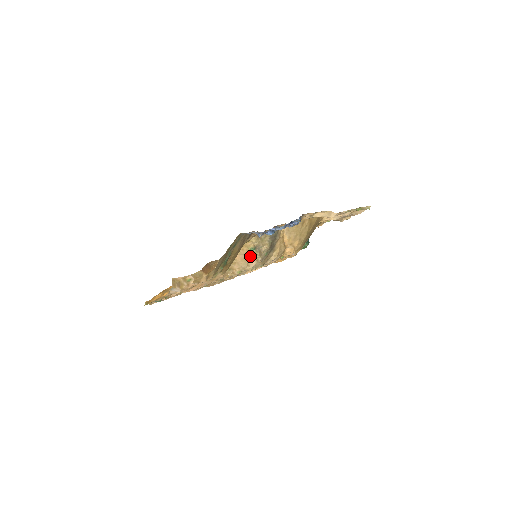
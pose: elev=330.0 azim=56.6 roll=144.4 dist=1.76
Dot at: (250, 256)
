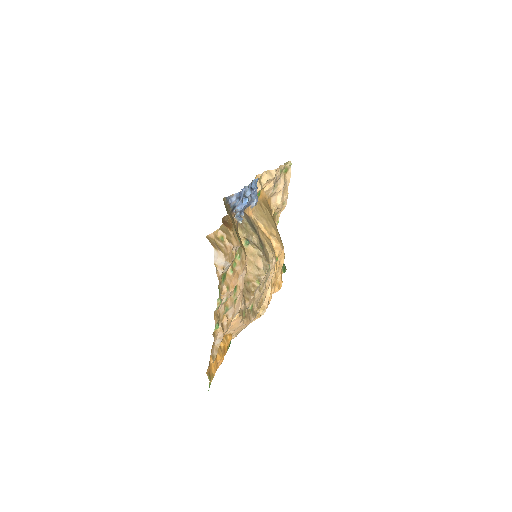
Dot at: (251, 255)
